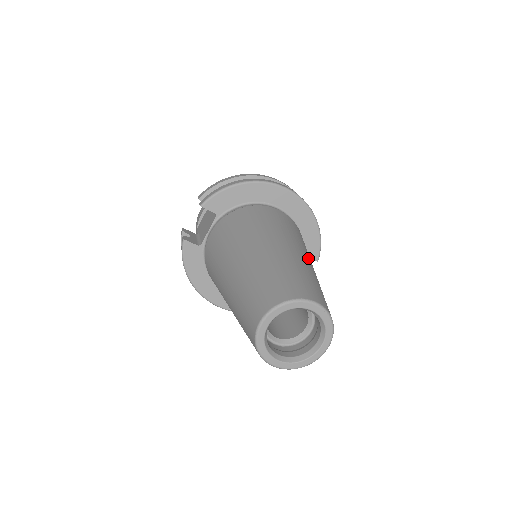
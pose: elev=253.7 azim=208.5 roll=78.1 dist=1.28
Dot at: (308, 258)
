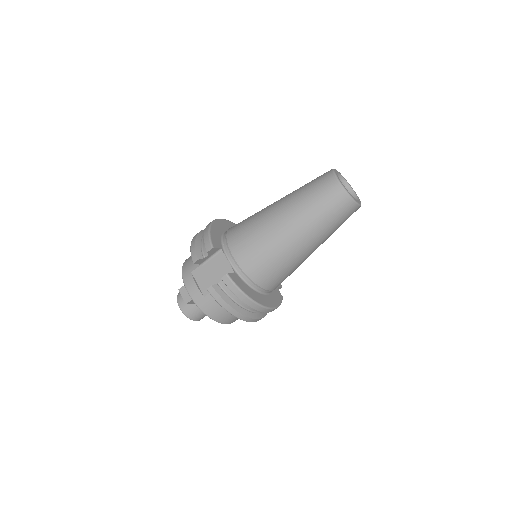
Dot at: occluded
